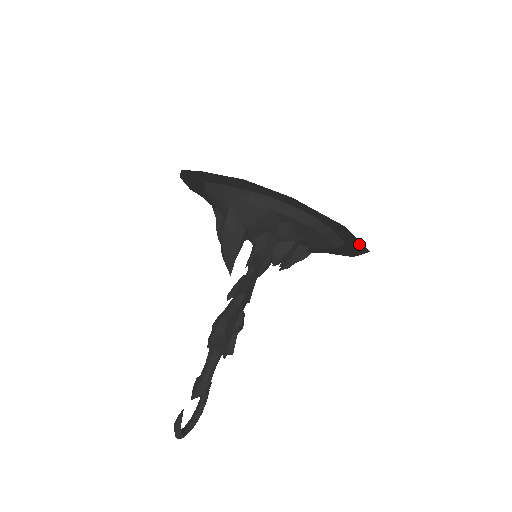
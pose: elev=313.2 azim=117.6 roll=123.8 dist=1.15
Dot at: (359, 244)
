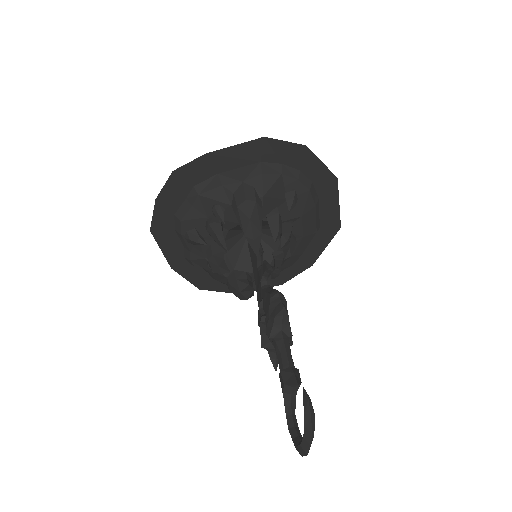
Dot at: (335, 217)
